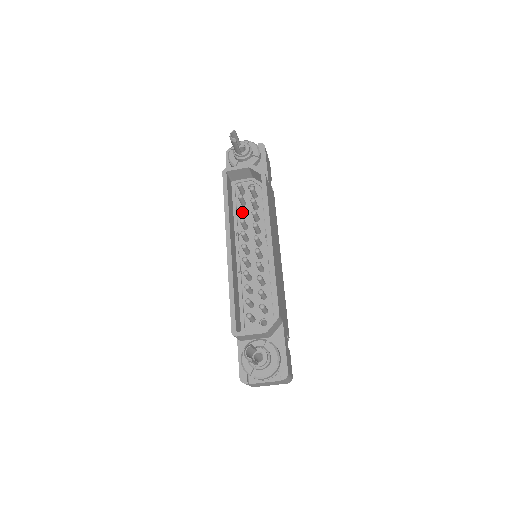
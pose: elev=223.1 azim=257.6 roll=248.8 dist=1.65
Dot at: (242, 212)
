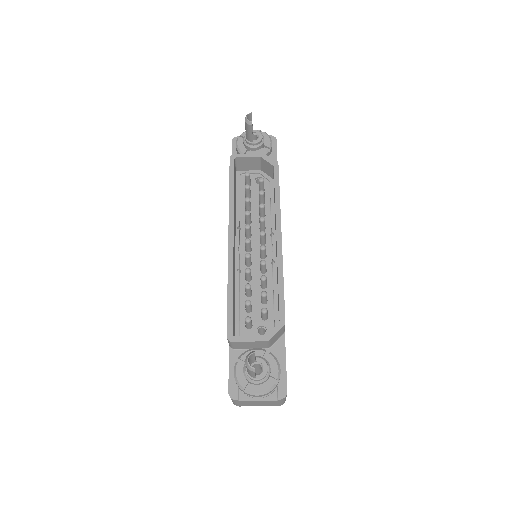
Dot at: (248, 204)
